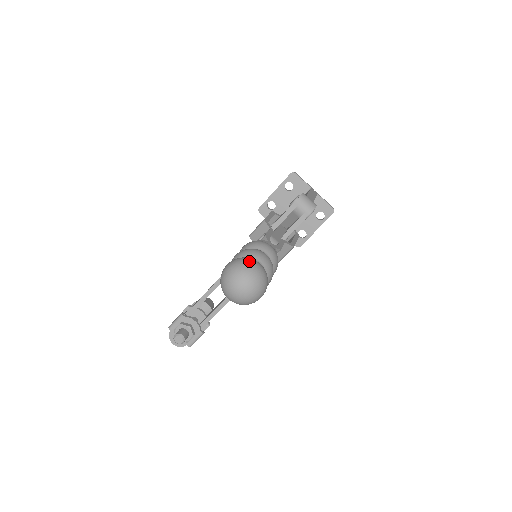
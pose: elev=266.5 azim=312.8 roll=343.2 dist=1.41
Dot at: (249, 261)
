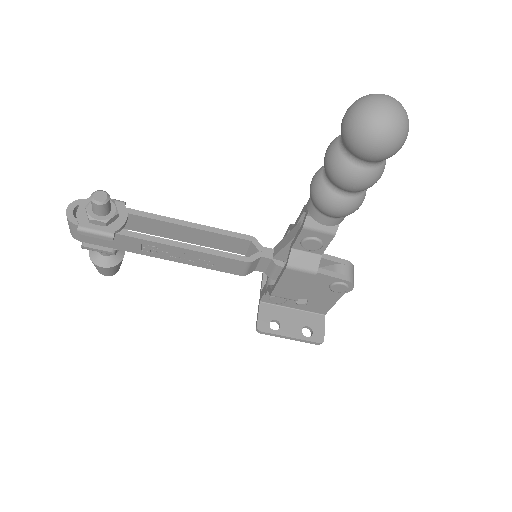
Dot at: occluded
